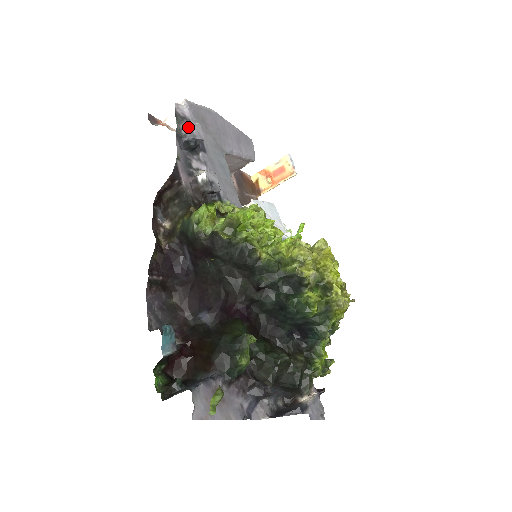
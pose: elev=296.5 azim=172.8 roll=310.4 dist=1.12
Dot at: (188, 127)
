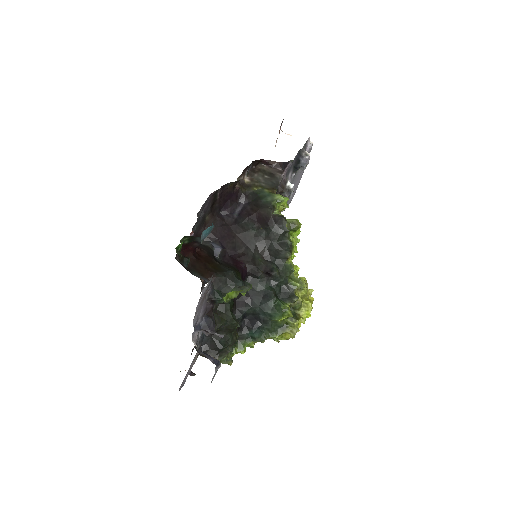
Dot at: (308, 156)
